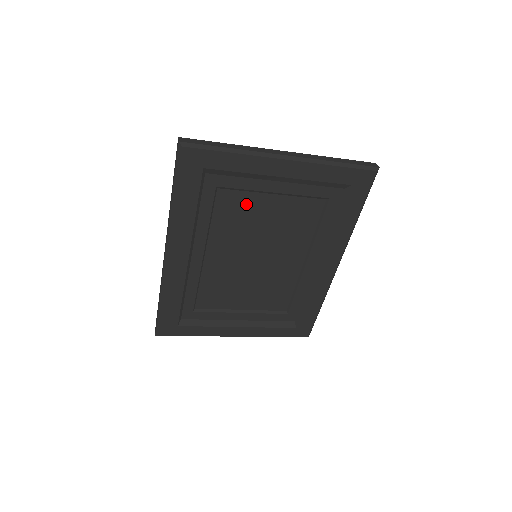
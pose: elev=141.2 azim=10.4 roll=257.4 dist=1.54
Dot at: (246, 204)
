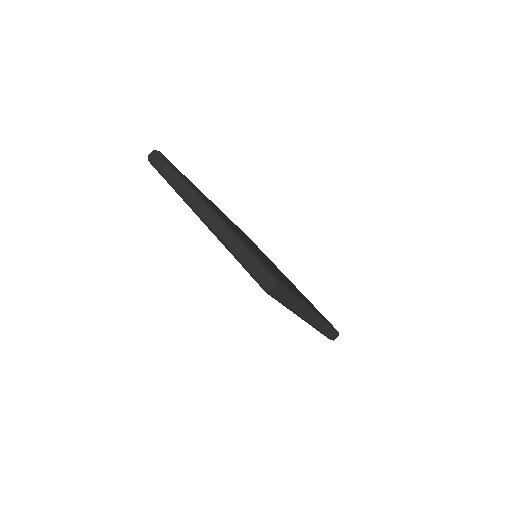
Dot at: occluded
